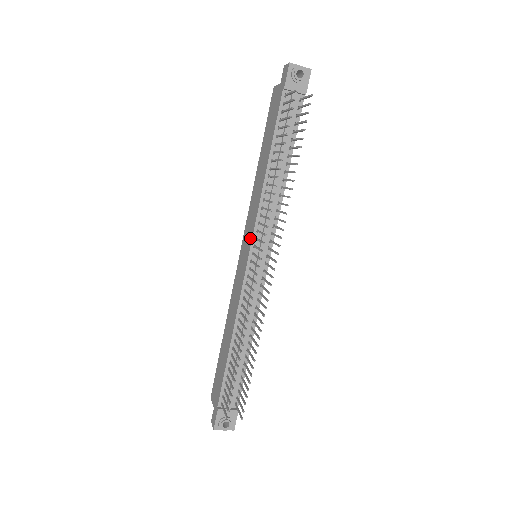
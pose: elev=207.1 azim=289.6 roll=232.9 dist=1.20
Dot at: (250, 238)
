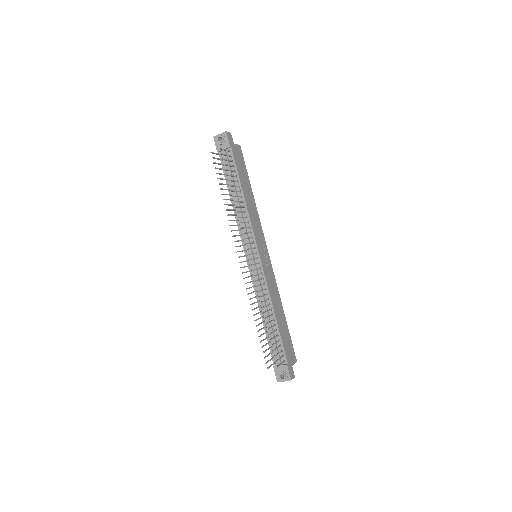
Dot at: (244, 247)
